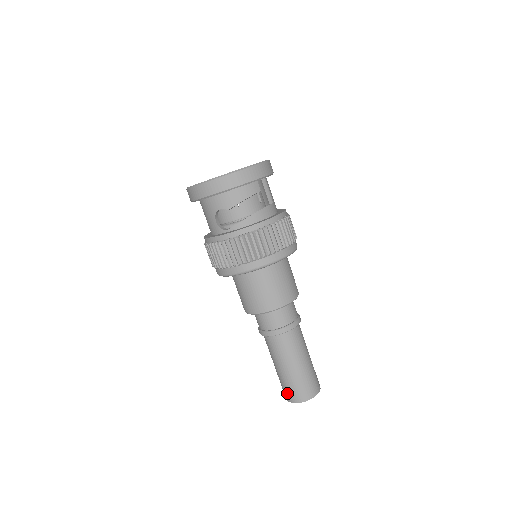
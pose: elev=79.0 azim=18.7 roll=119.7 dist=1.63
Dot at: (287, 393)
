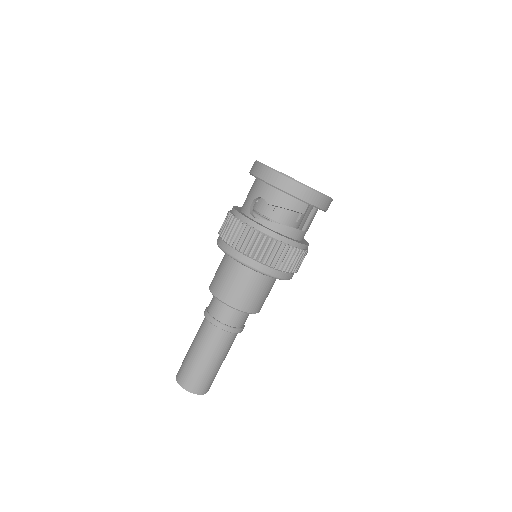
Dot at: (181, 372)
